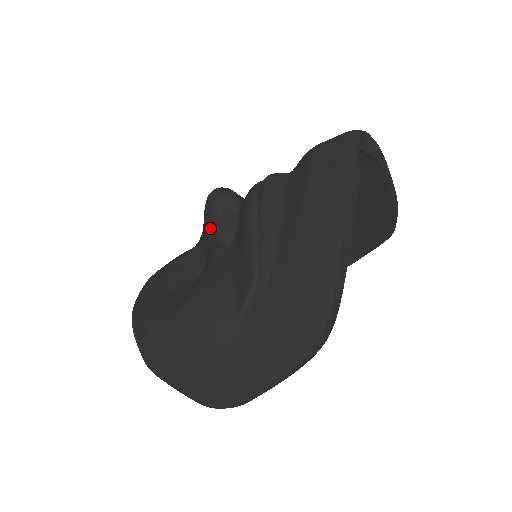
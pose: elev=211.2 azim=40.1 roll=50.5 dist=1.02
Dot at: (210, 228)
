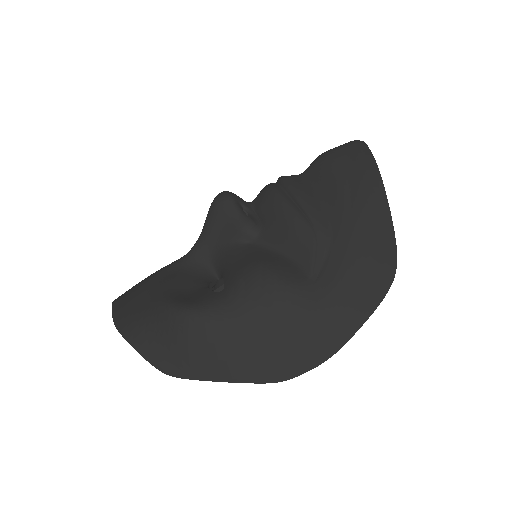
Dot at: (227, 224)
